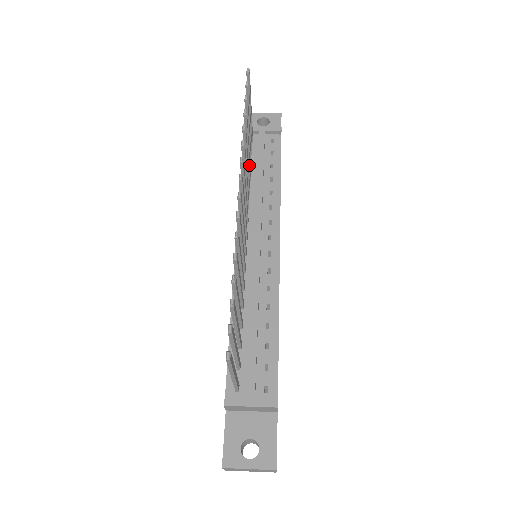
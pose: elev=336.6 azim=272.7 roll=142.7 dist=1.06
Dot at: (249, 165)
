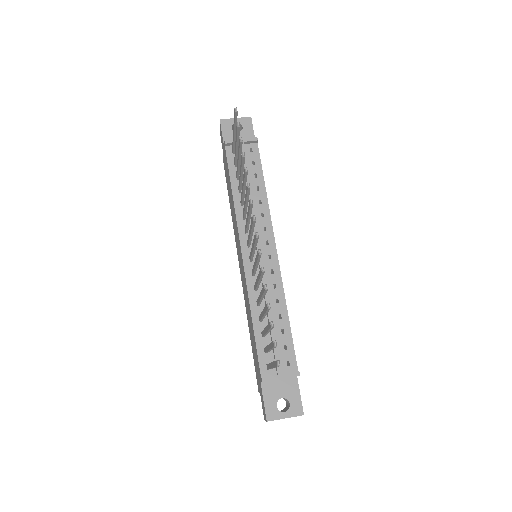
Dot at: occluded
